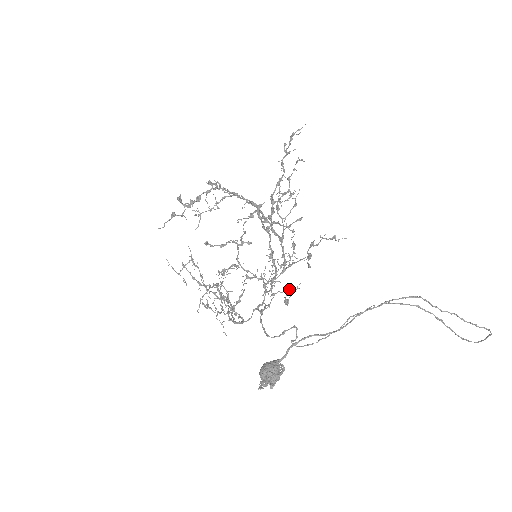
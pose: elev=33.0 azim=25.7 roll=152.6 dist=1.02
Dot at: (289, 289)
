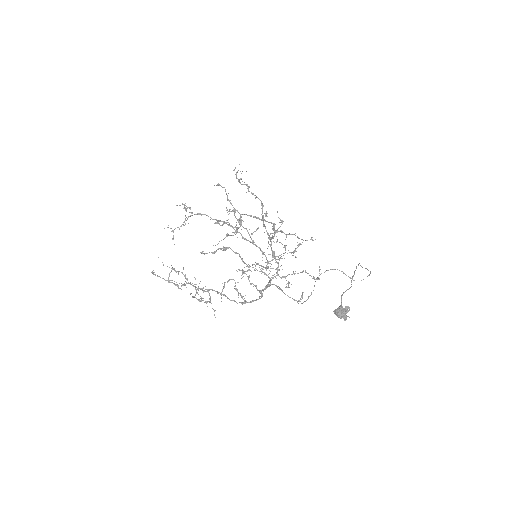
Dot at: occluded
